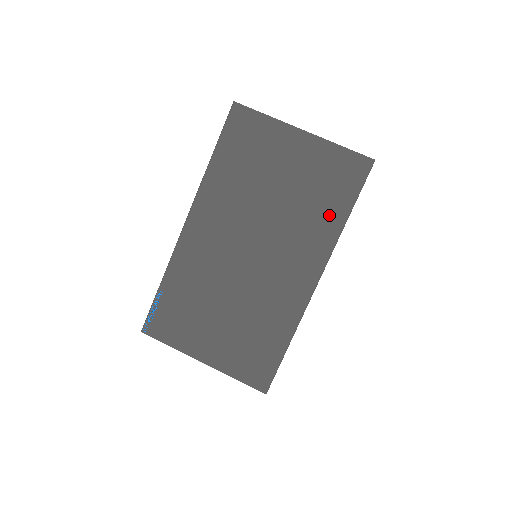
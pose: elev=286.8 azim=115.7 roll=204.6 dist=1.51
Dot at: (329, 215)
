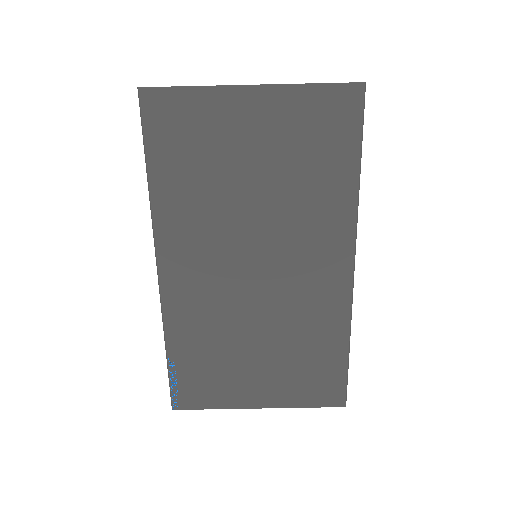
Dot at: (334, 181)
